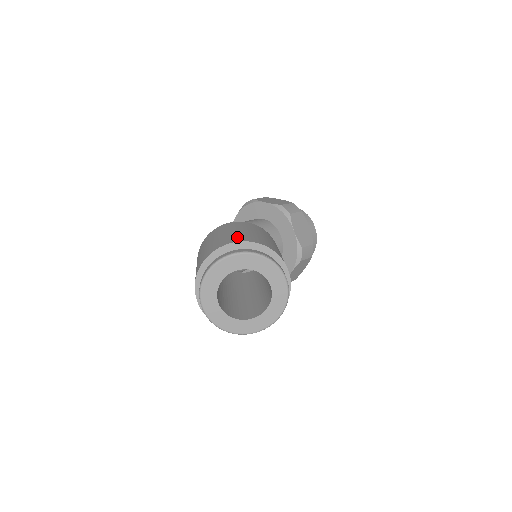
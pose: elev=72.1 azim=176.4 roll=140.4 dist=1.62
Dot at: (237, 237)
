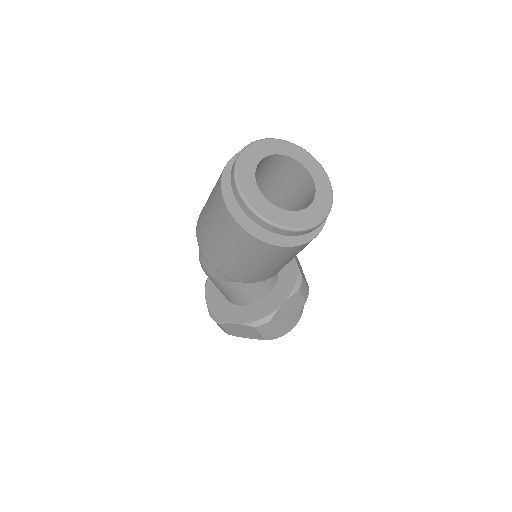
Dot at: occluded
